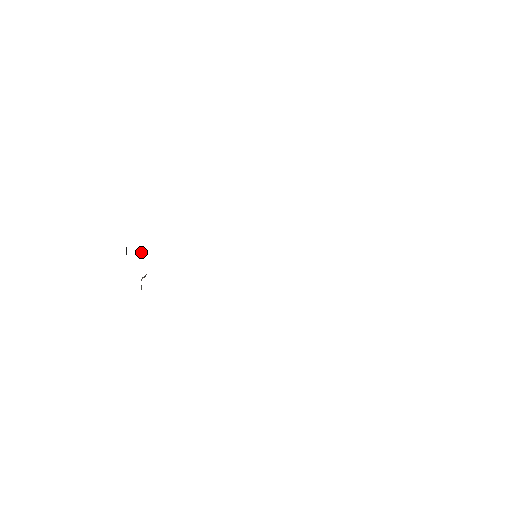
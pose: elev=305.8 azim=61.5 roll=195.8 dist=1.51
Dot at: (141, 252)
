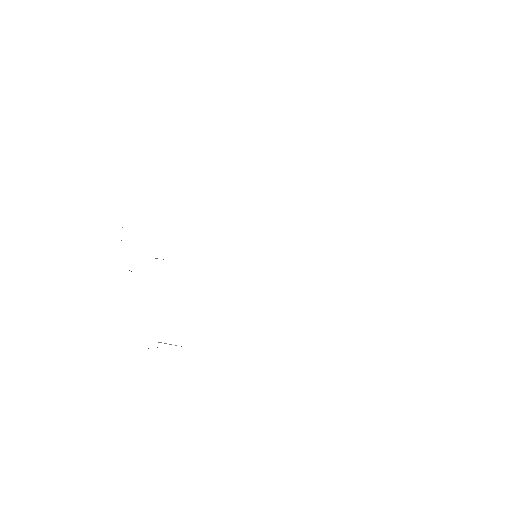
Dot at: occluded
